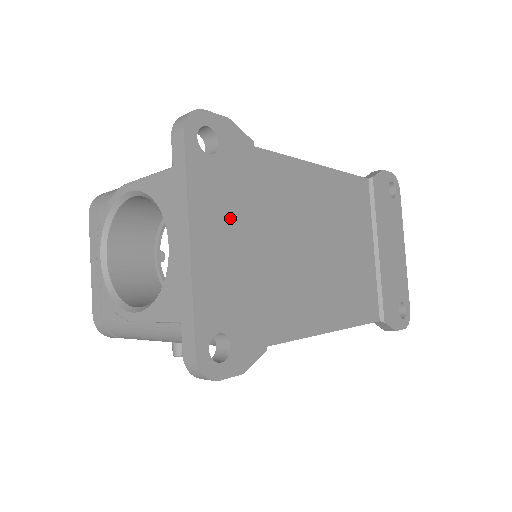
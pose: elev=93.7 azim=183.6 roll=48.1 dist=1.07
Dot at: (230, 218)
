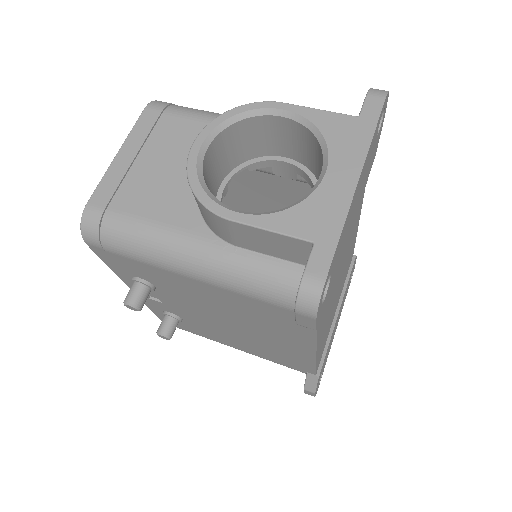
Dot at: (360, 191)
